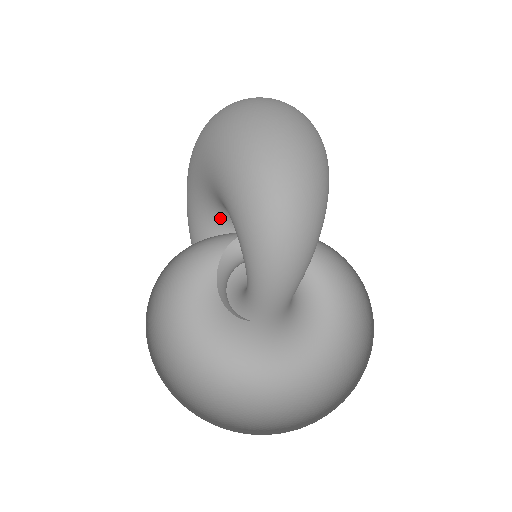
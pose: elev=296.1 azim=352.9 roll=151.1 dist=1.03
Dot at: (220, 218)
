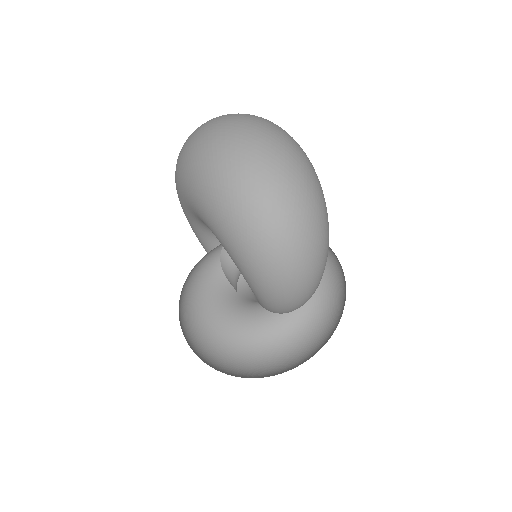
Dot at: occluded
